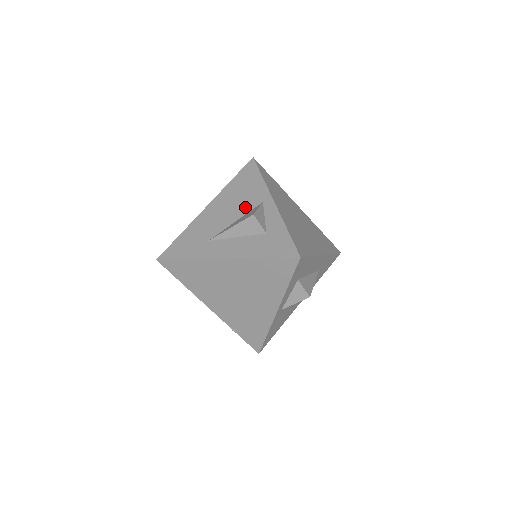
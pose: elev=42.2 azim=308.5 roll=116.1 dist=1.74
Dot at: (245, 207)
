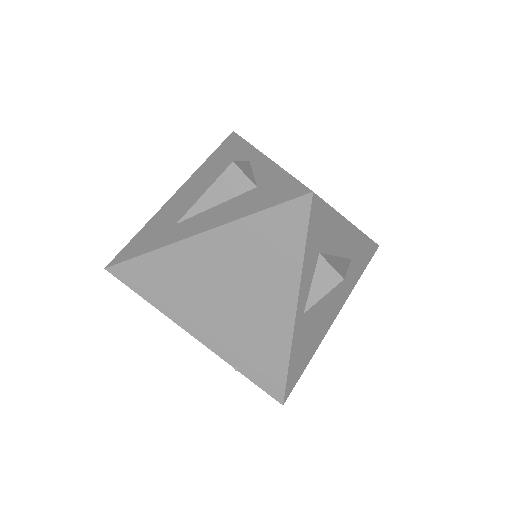
Dot at: occluded
